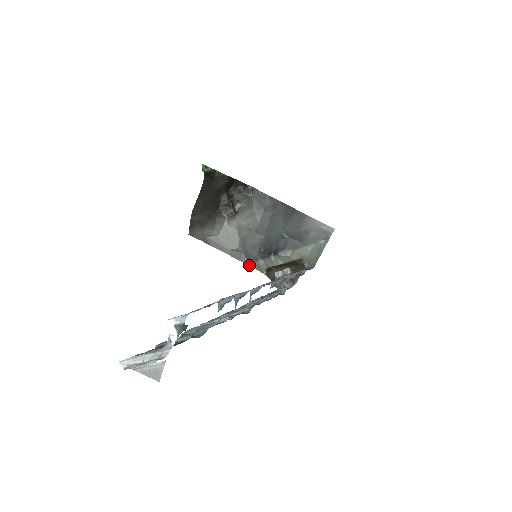
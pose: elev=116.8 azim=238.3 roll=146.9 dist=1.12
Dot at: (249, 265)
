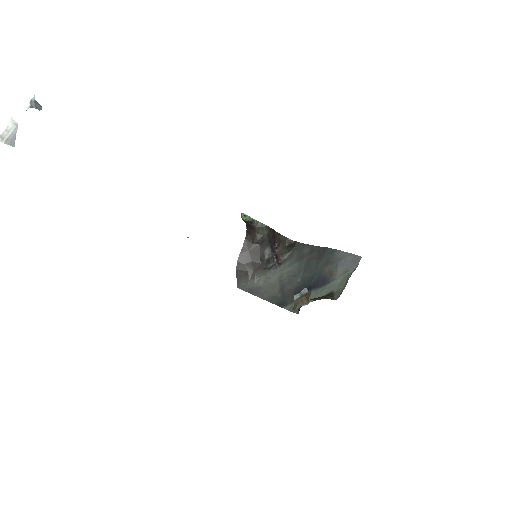
Dot at: (285, 308)
